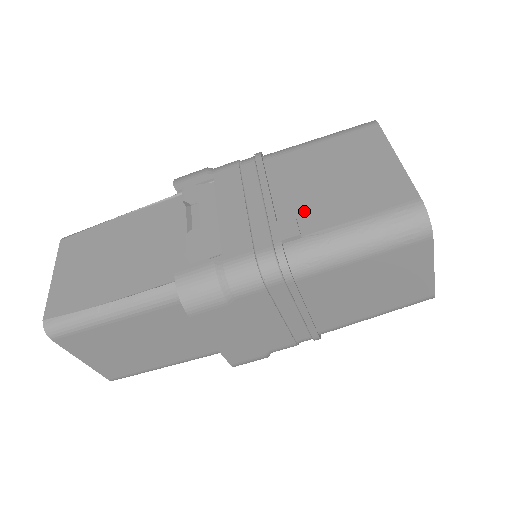
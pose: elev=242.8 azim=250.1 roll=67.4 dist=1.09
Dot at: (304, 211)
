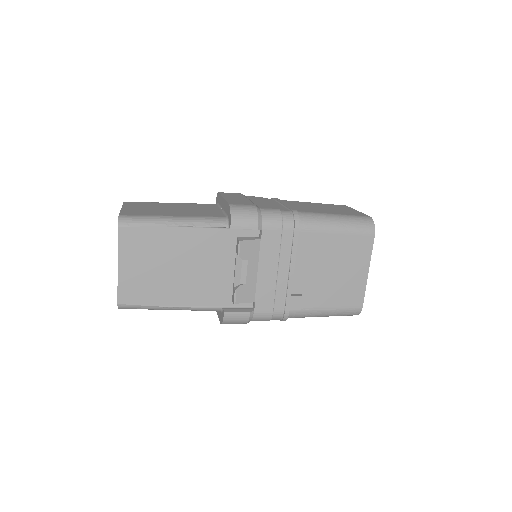
Dot at: (307, 290)
